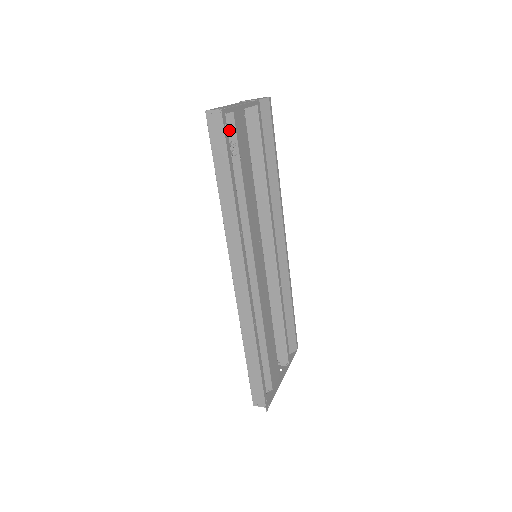
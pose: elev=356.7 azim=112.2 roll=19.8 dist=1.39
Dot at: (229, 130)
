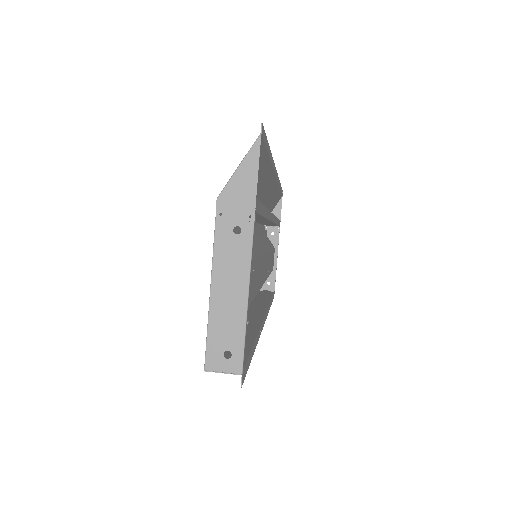
Dot at: occluded
